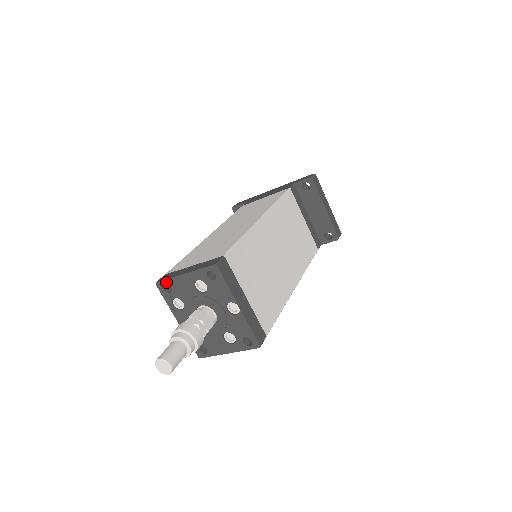
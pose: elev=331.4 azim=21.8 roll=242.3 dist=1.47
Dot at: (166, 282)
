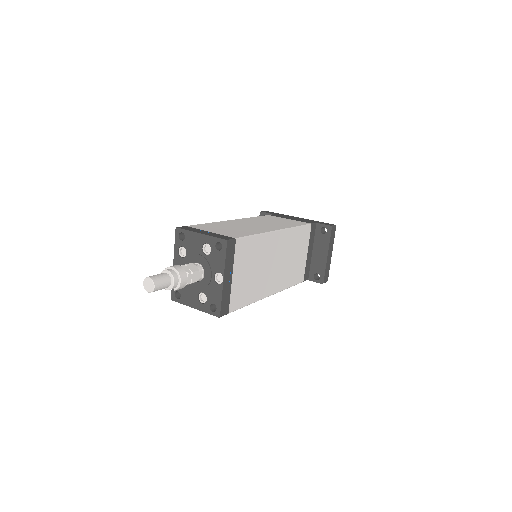
Dot at: (184, 231)
